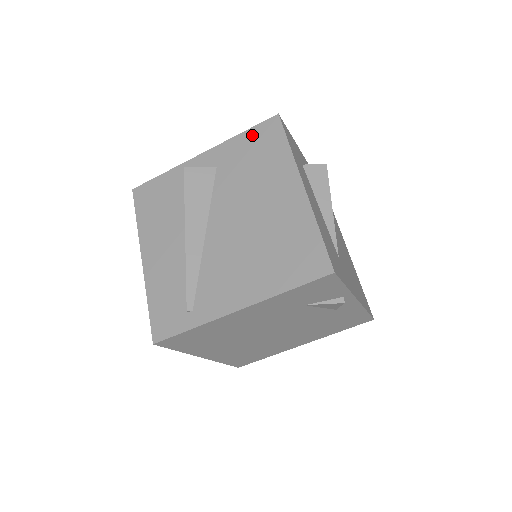
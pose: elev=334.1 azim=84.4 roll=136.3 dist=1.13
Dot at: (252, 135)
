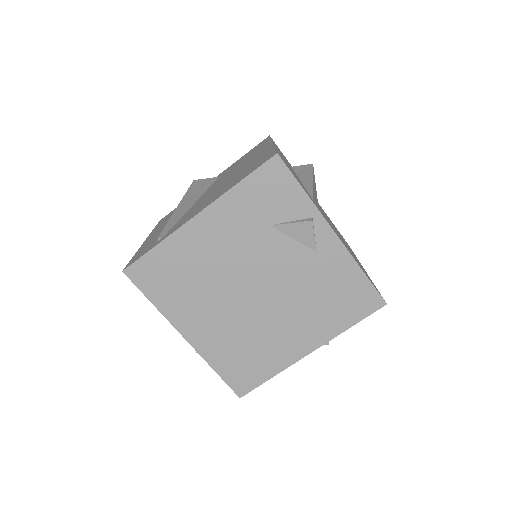
Dot at: (249, 152)
